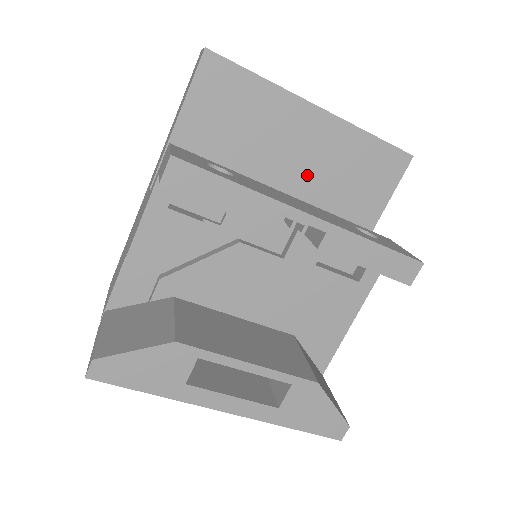
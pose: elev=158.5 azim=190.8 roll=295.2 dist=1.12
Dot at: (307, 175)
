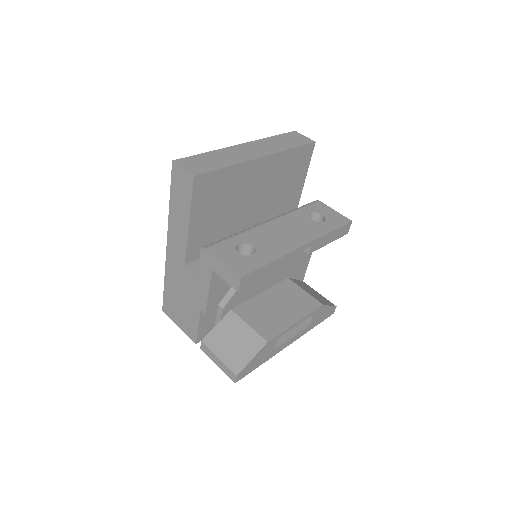
Dot at: (264, 193)
